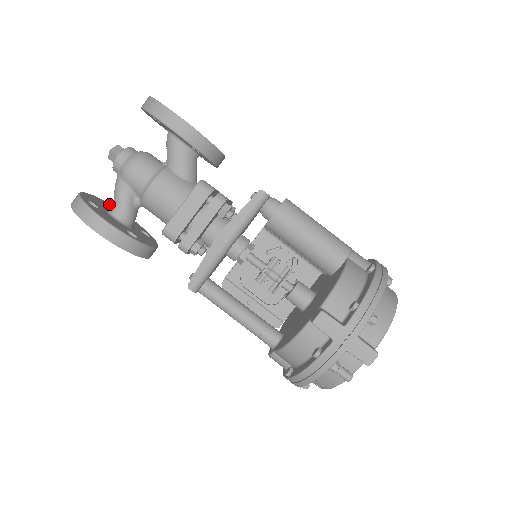
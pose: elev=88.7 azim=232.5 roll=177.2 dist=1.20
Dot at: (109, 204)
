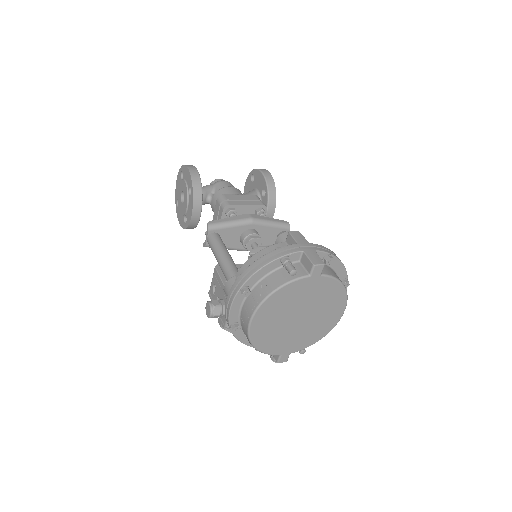
Dot at: occluded
